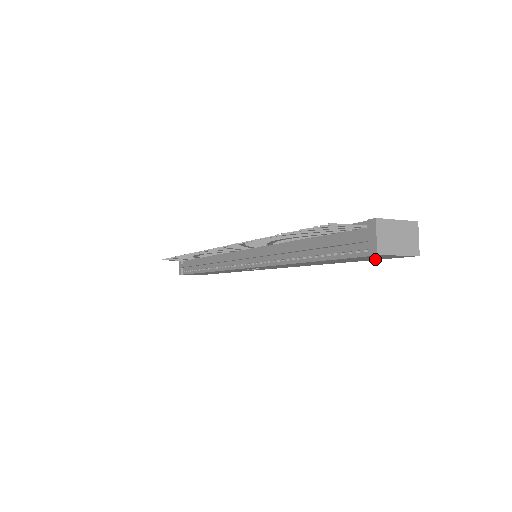
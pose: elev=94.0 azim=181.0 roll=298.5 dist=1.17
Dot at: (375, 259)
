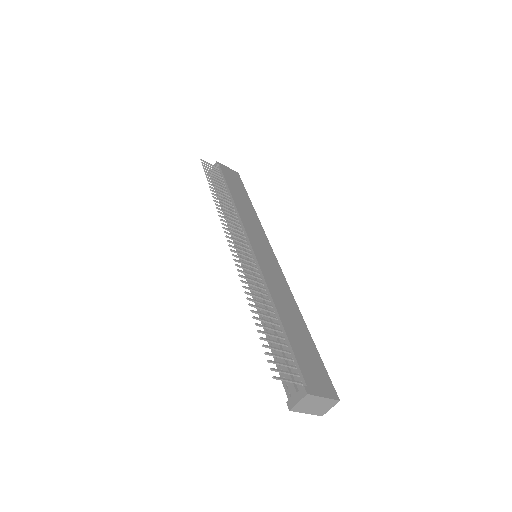
Dot at: occluded
